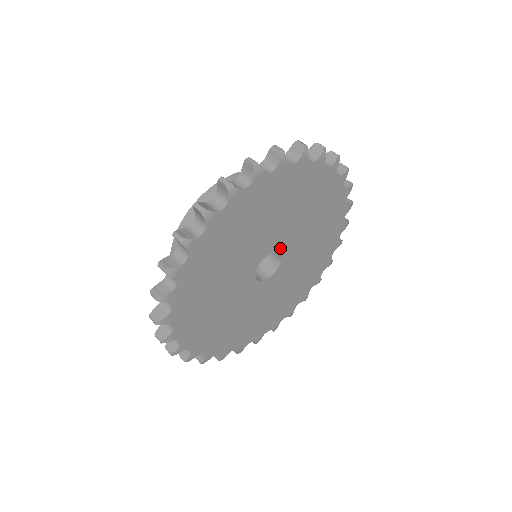
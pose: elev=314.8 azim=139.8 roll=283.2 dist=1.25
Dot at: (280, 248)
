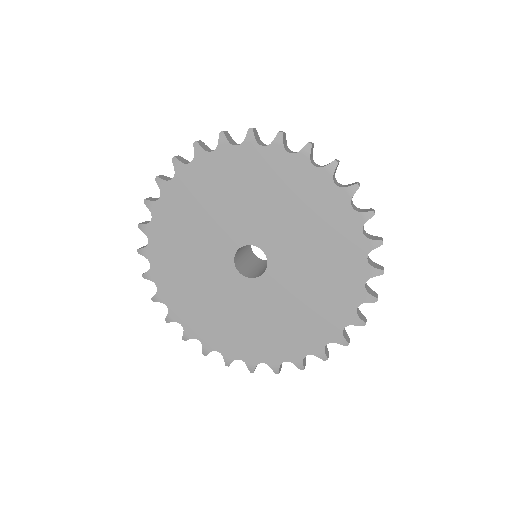
Dot at: (264, 245)
